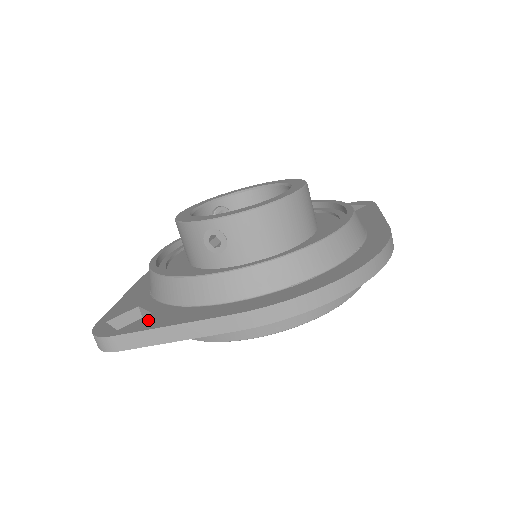
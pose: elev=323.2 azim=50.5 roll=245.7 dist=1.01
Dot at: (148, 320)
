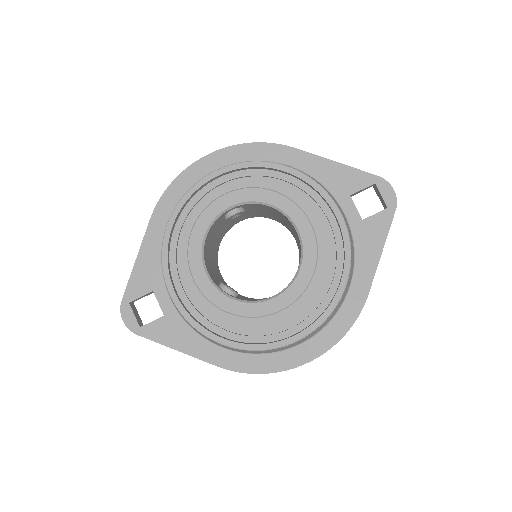
Dot at: (162, 328)
